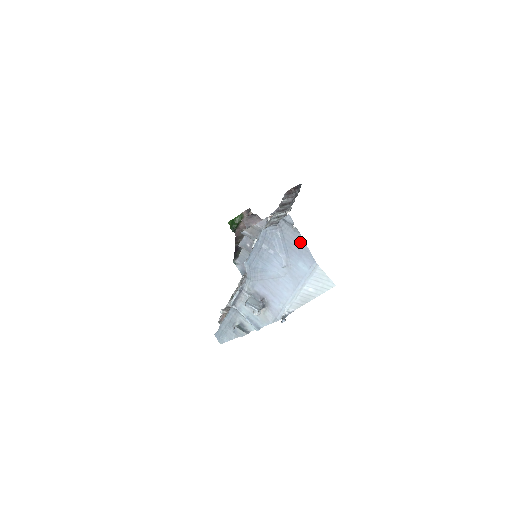
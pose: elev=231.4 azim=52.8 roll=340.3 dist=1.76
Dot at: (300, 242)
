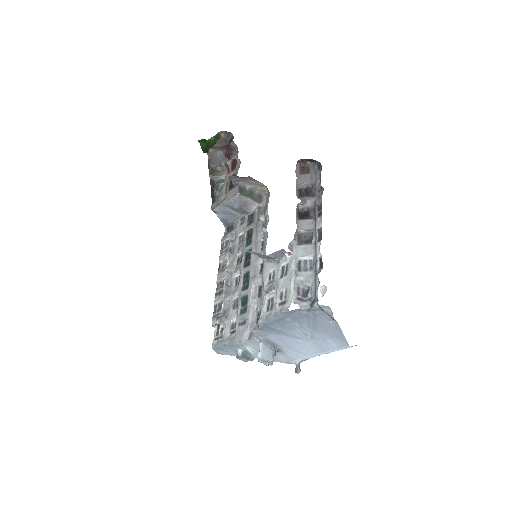
Dot at: (335, 328)
